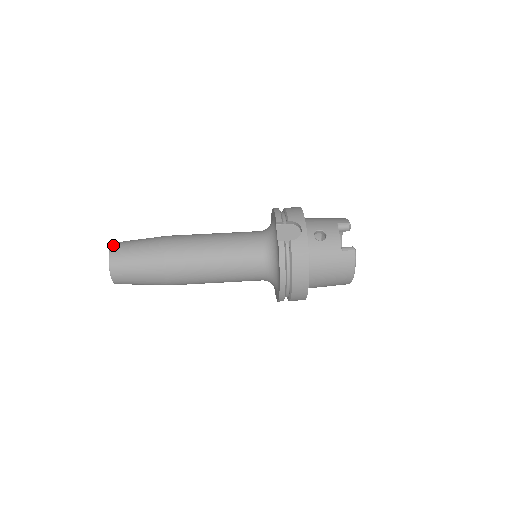
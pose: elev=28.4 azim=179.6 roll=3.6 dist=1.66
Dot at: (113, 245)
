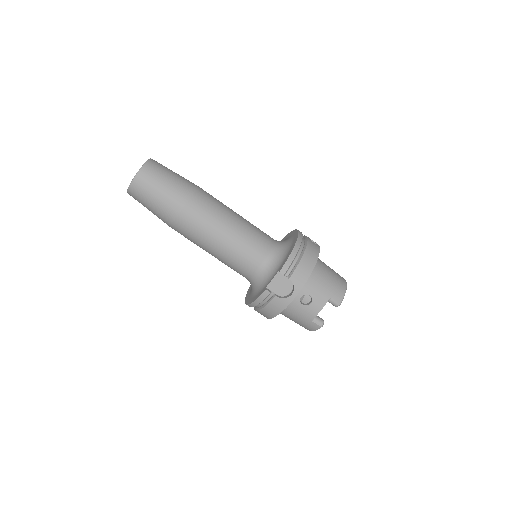
Dot at: (142, 170)
